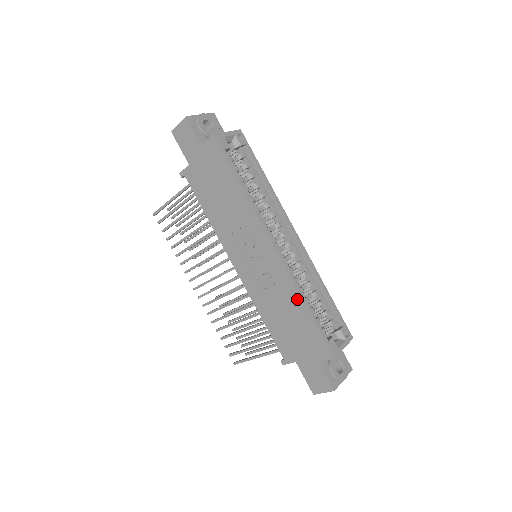
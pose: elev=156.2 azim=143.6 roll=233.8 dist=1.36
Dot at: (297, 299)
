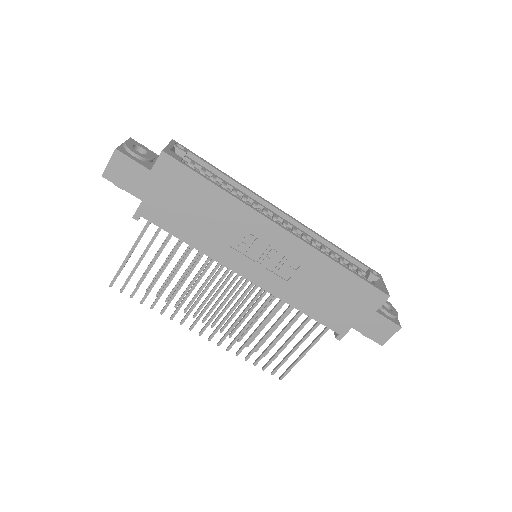
Dot at: (330, 265)
